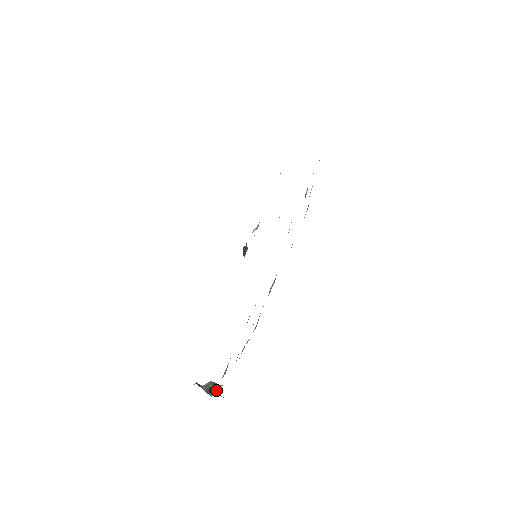
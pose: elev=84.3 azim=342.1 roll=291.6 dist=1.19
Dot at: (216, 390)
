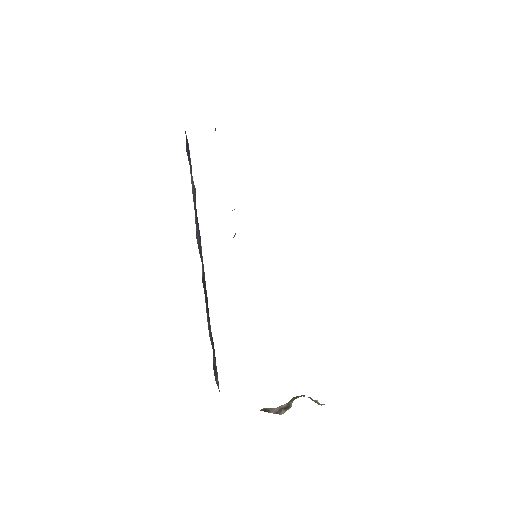
Dot at: (290, 404)
